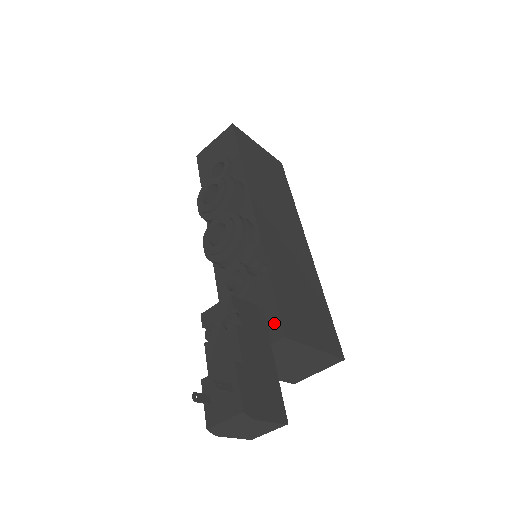
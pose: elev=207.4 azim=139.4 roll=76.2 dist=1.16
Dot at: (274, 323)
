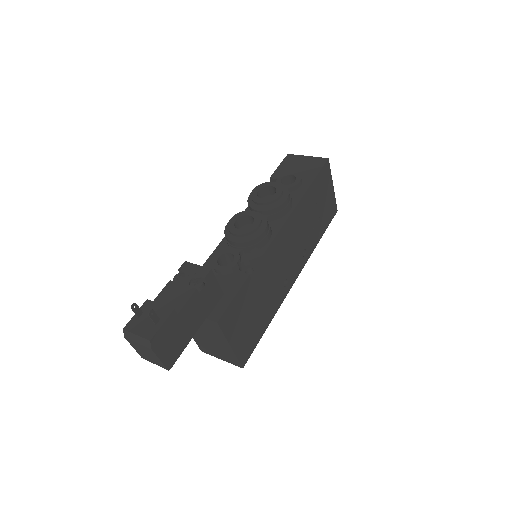
Dot at: (220, 308)
